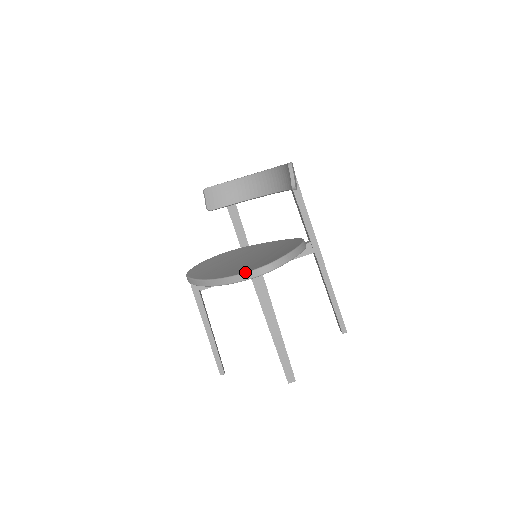
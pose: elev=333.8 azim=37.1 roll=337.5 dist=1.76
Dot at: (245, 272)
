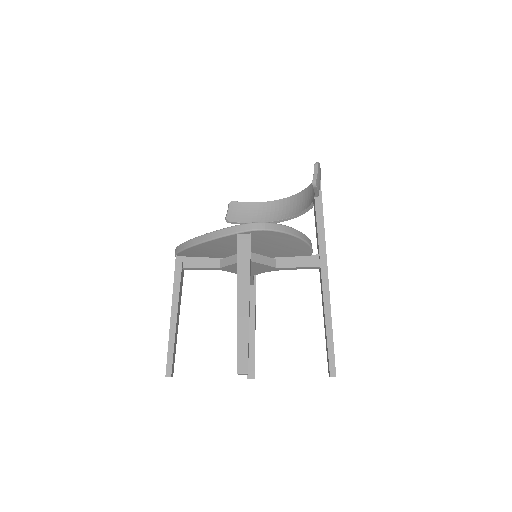
Dot at: occluded
